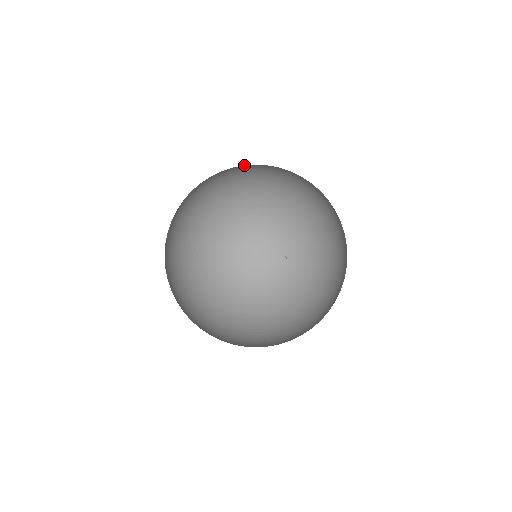
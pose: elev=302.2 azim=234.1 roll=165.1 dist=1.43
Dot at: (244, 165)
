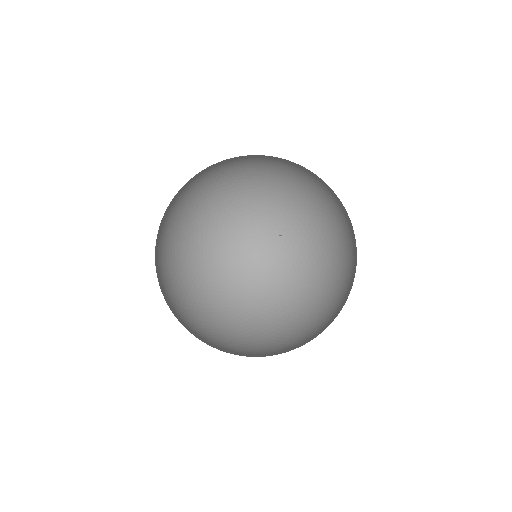
Dot at: occluded
